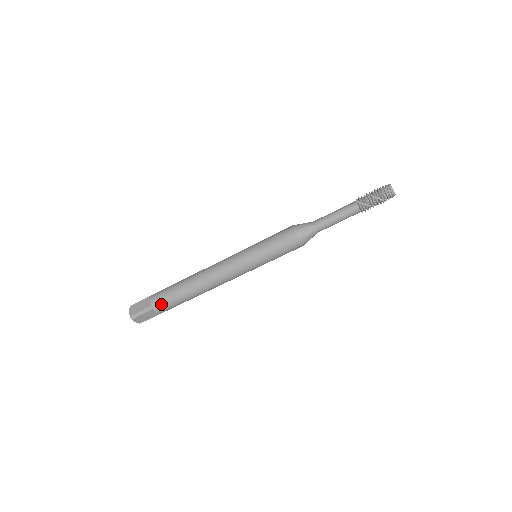
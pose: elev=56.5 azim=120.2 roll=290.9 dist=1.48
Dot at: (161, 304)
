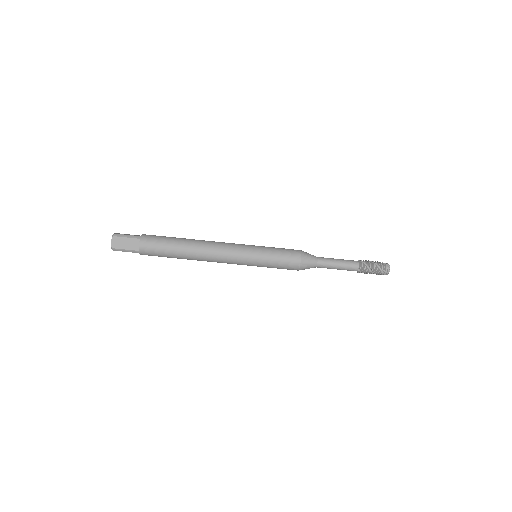
Dot at: (151, 239)
